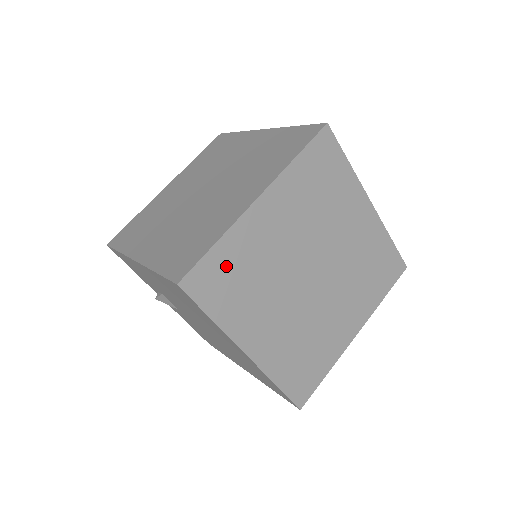
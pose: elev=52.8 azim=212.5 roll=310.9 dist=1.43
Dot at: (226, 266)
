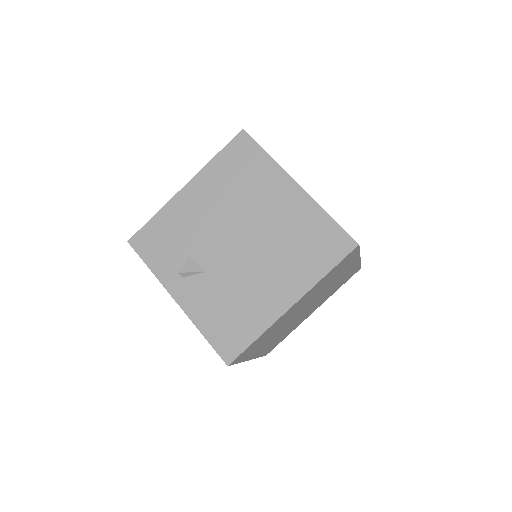
Dot at: occluded
